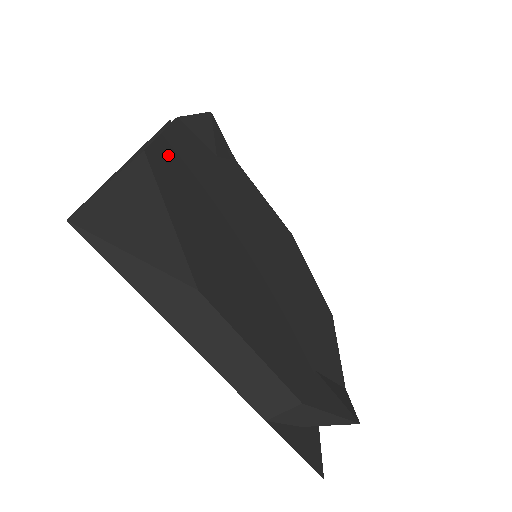
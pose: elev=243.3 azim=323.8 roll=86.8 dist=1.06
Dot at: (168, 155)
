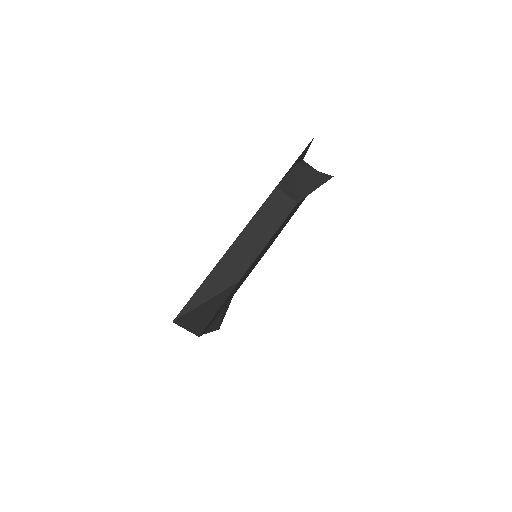
Dot at: (254, 261)
